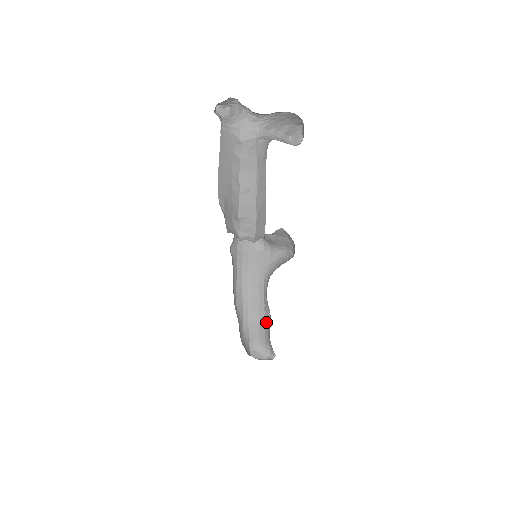
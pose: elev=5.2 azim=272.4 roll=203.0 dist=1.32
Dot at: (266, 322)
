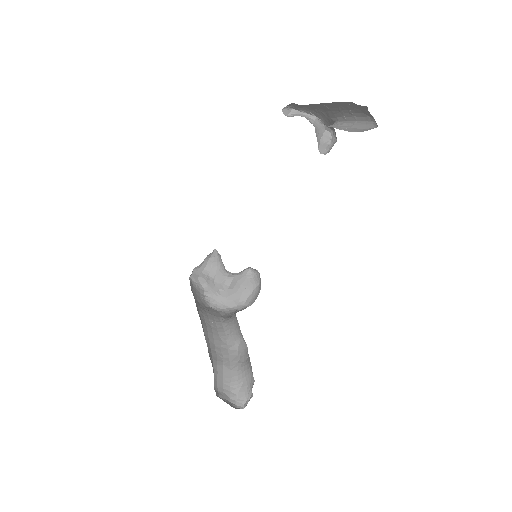
Dot at: (233, 361)
